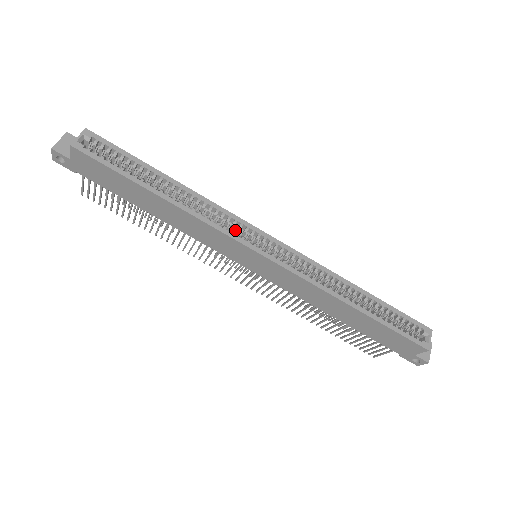
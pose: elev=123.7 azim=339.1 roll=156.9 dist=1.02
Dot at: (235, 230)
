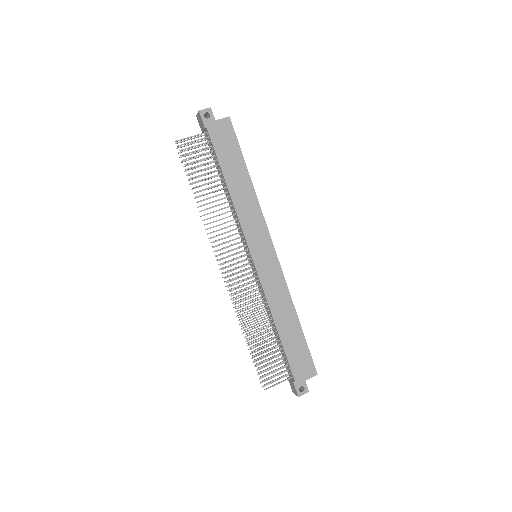
Dot at: occluded
